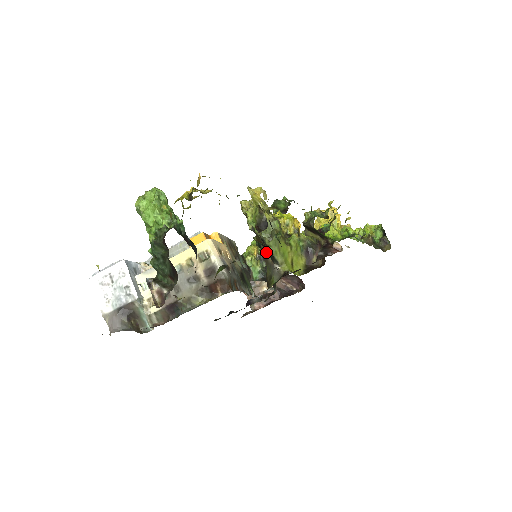
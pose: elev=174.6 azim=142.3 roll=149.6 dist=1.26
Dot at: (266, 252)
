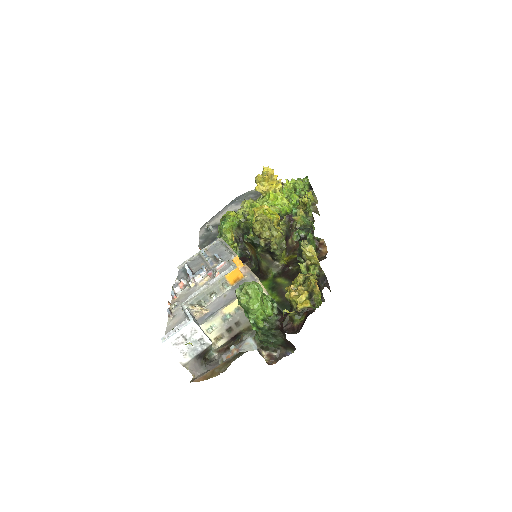
Dot at: (266, 253)
